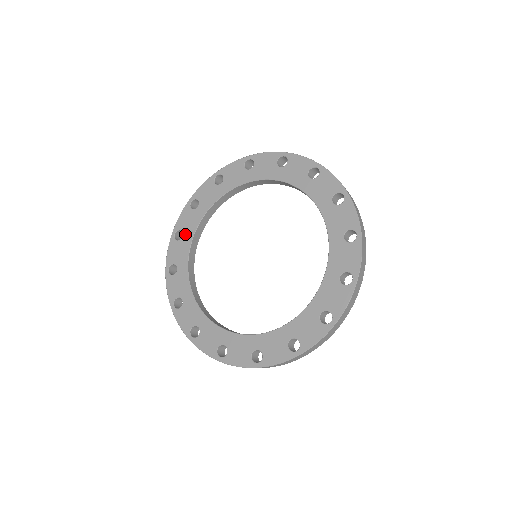
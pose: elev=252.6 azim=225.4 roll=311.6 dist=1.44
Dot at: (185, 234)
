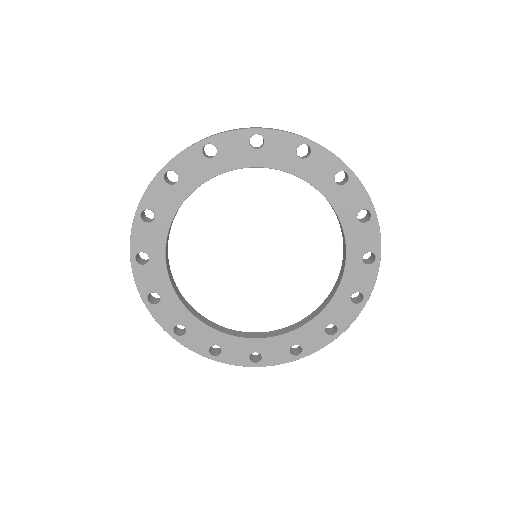
Dot at: (217, 160)
